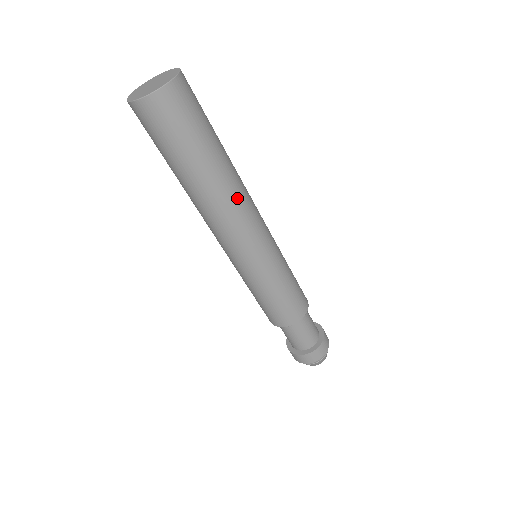
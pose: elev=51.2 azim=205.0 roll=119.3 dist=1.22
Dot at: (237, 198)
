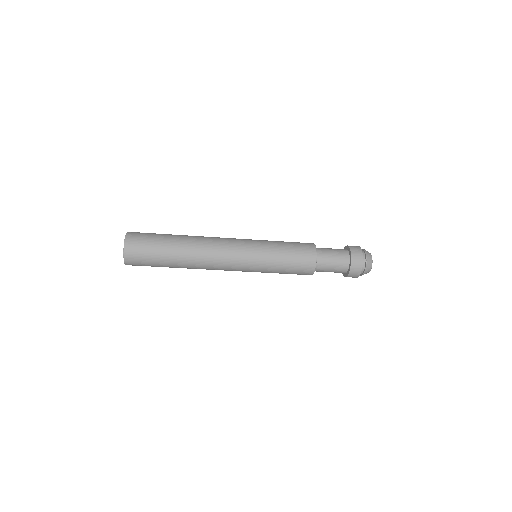
Dot at: (203, 257)
